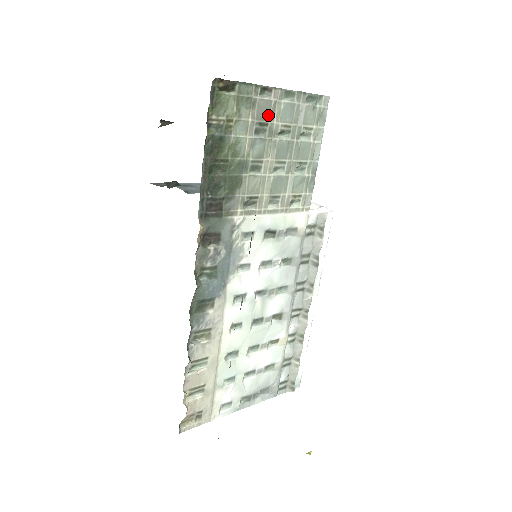
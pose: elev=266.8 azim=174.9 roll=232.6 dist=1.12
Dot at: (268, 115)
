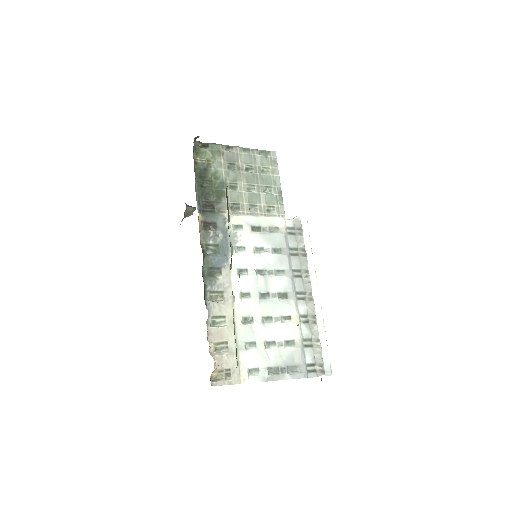
Dot at: (234, 160)
